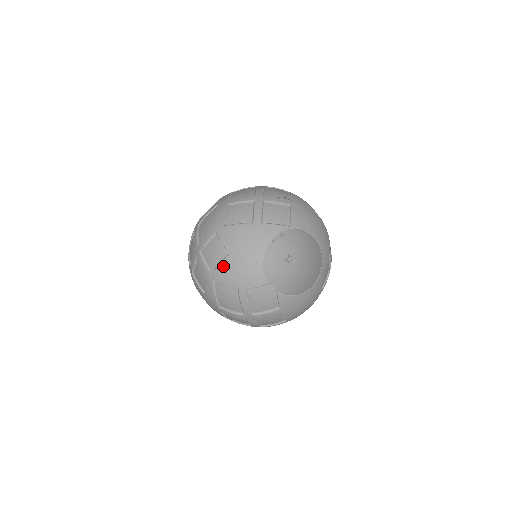
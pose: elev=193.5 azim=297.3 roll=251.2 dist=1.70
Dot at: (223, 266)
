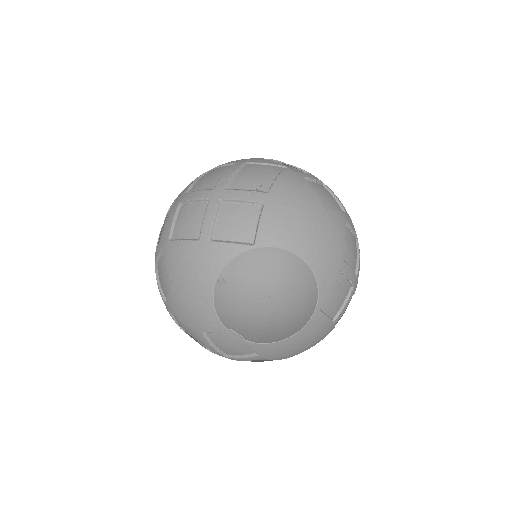
Dot at: (170, 298)
